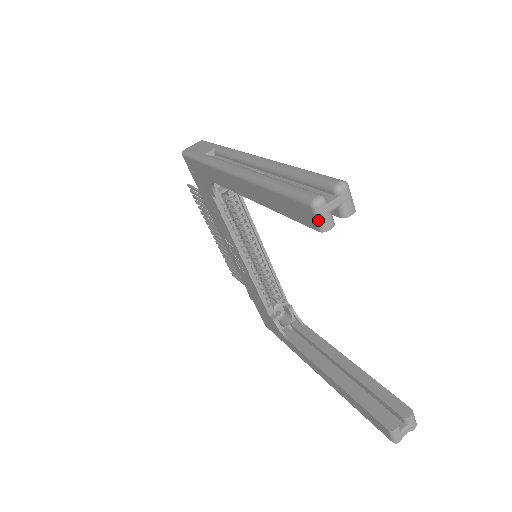
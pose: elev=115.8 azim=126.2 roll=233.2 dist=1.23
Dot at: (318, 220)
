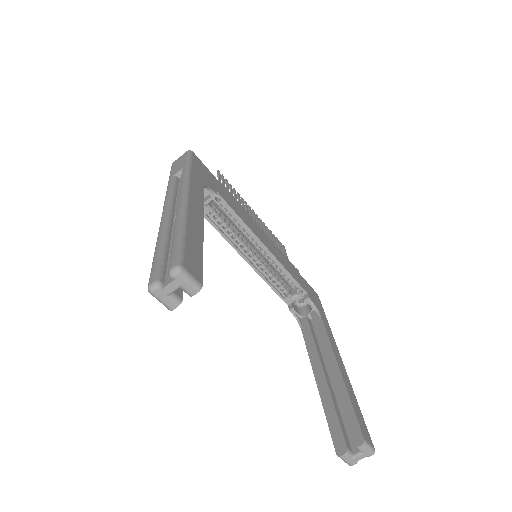
Dot at: (160, 302)
